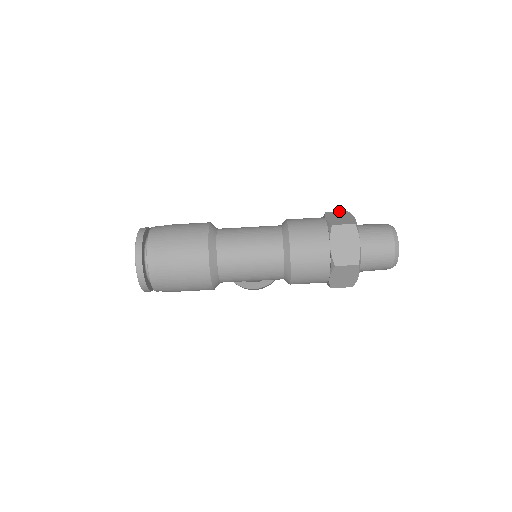
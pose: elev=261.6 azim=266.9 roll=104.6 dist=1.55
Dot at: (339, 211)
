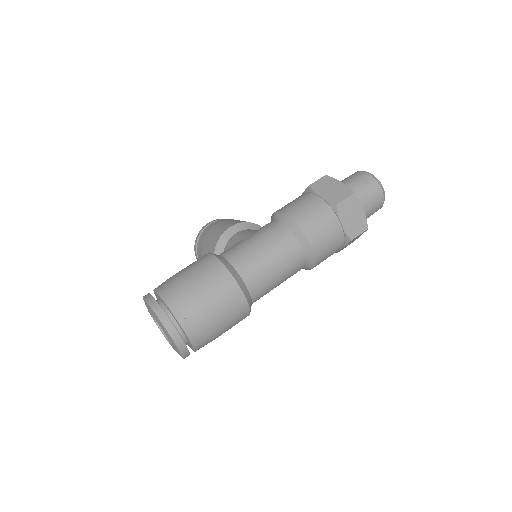
Dot at: (319, 179)
